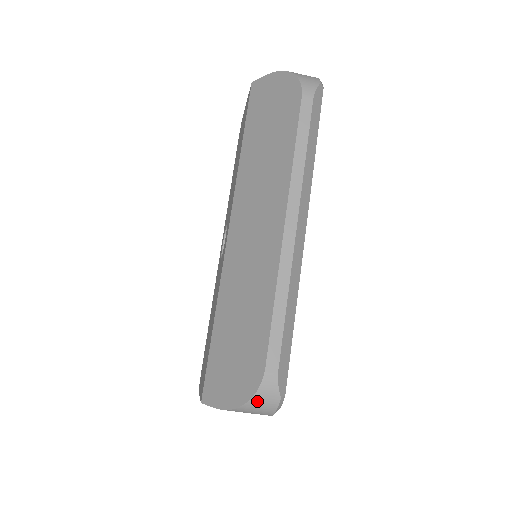
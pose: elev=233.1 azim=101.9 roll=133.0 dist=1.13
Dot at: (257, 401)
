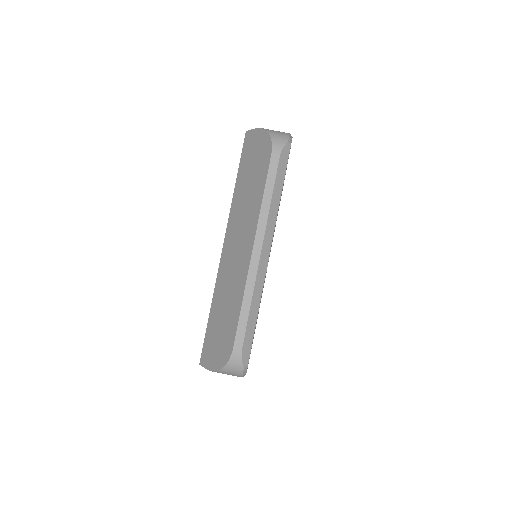
Dot at: (229, 368)
